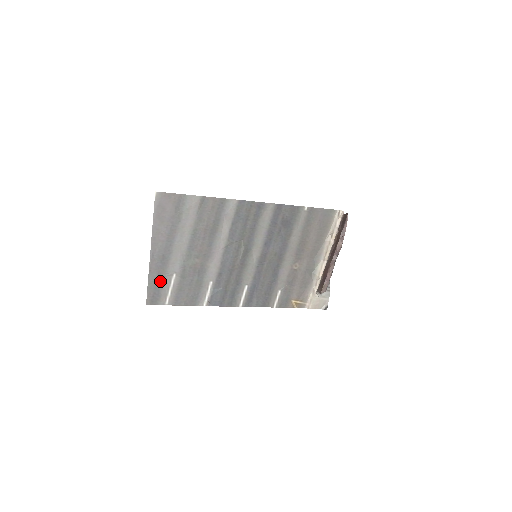
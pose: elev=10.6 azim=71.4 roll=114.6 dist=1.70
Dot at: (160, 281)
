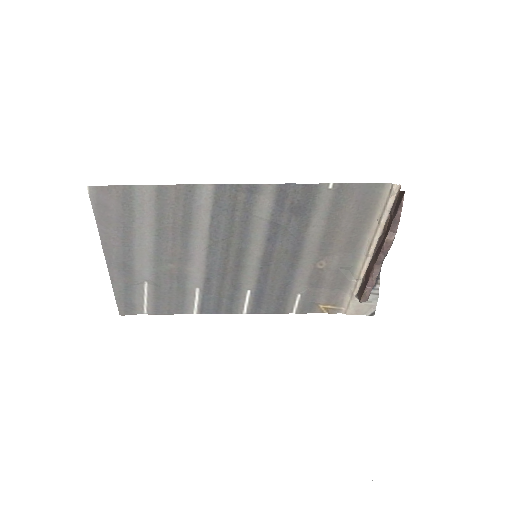
Dot at: (129, 290)
